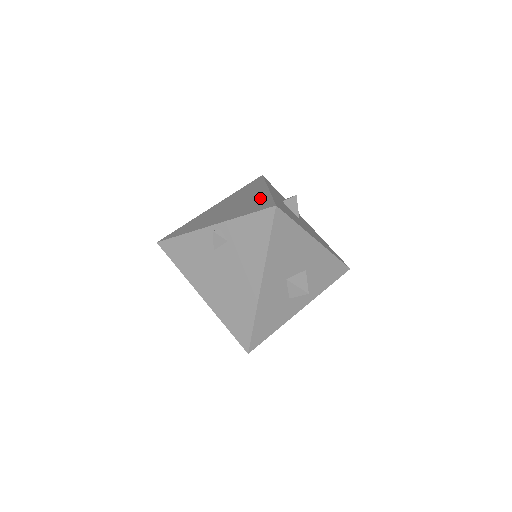
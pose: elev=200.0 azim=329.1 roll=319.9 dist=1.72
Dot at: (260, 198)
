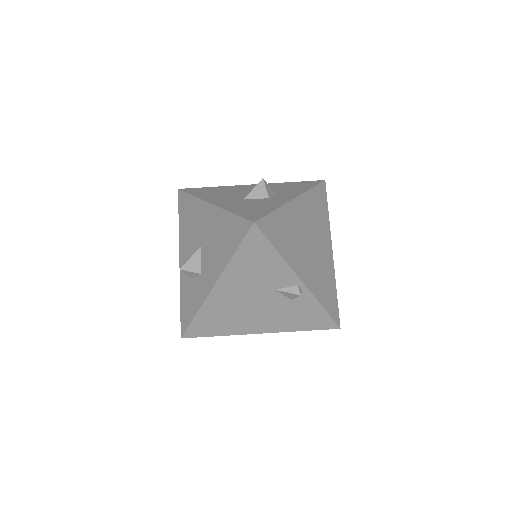
Dot at: (331, 277)
